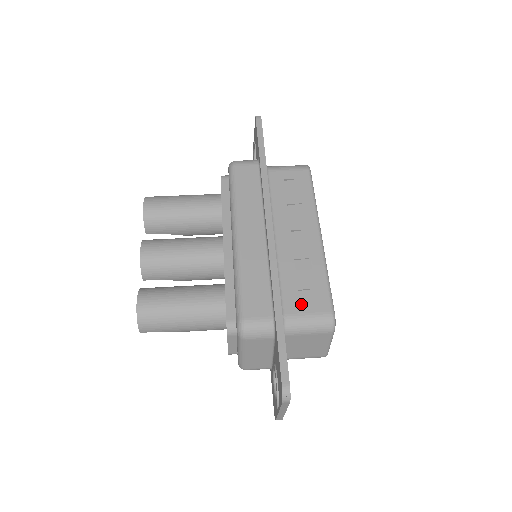
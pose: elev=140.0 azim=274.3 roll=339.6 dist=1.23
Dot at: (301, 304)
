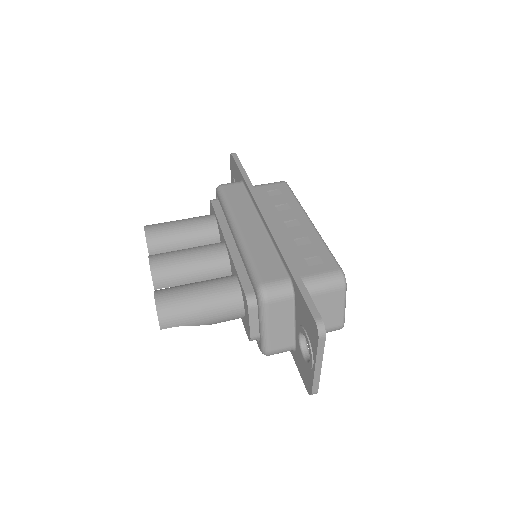
Dot at: (310, 268)
